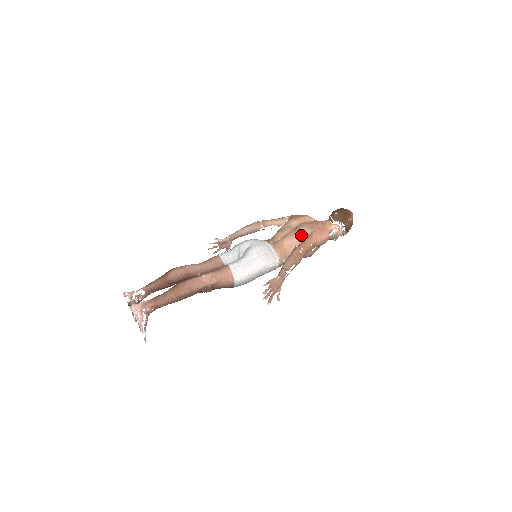
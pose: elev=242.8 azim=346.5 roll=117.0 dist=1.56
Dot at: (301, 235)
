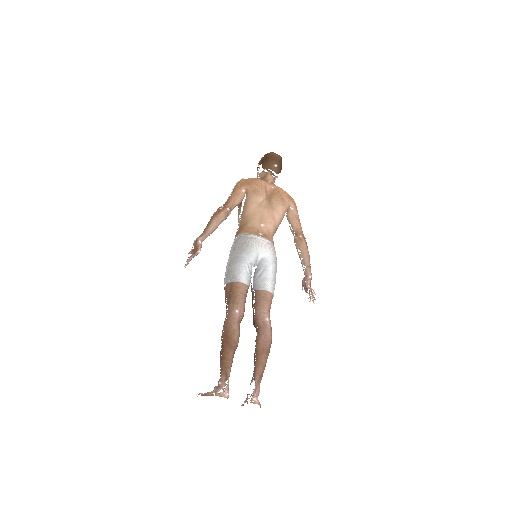
Dot at: (282, 215)
